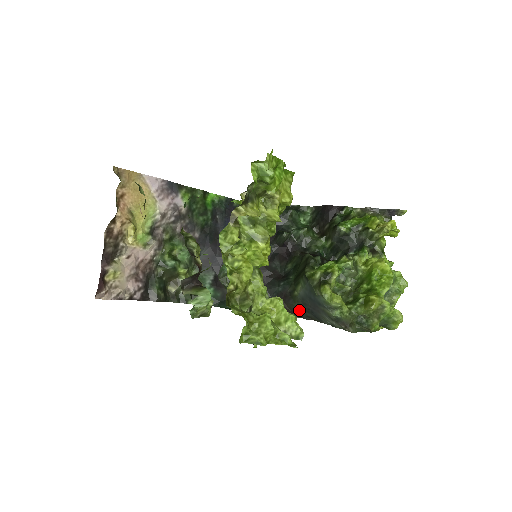
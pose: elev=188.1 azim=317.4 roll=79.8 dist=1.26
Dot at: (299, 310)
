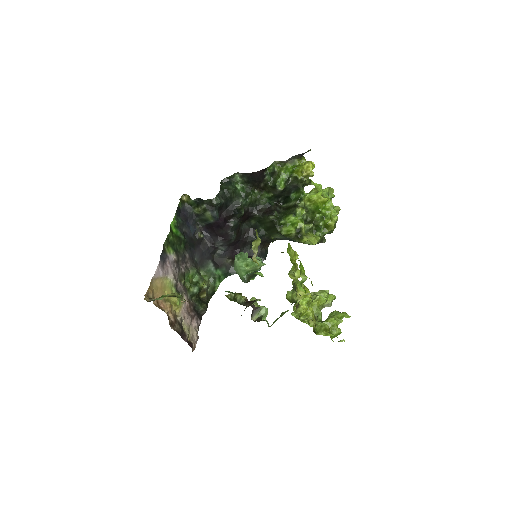
Dot at: occluded
